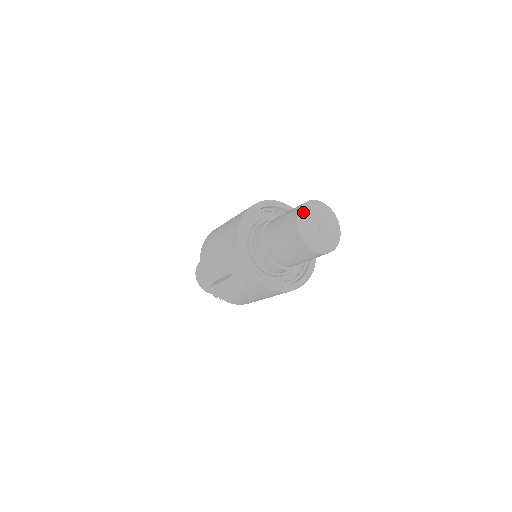
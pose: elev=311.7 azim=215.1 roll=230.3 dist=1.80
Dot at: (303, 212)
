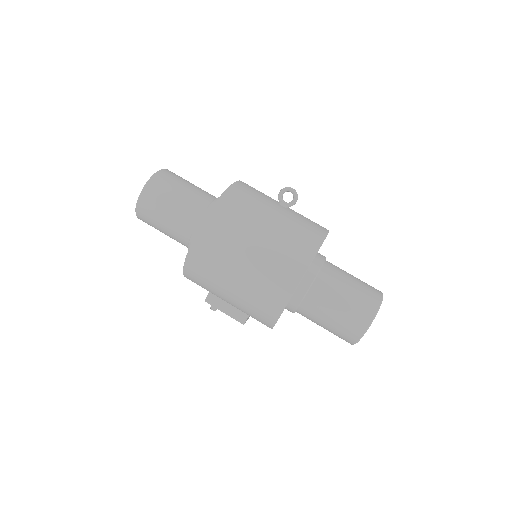
Dot at: occluded
